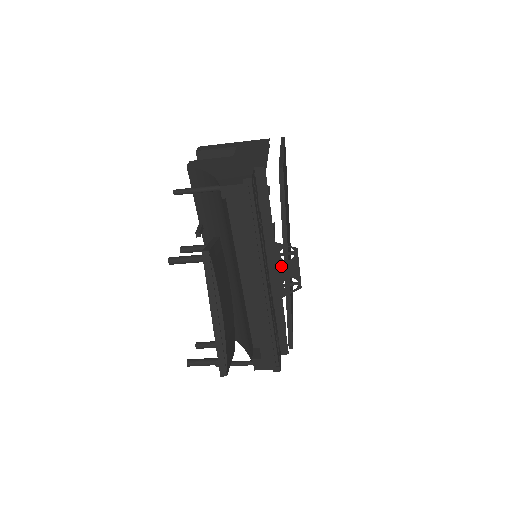
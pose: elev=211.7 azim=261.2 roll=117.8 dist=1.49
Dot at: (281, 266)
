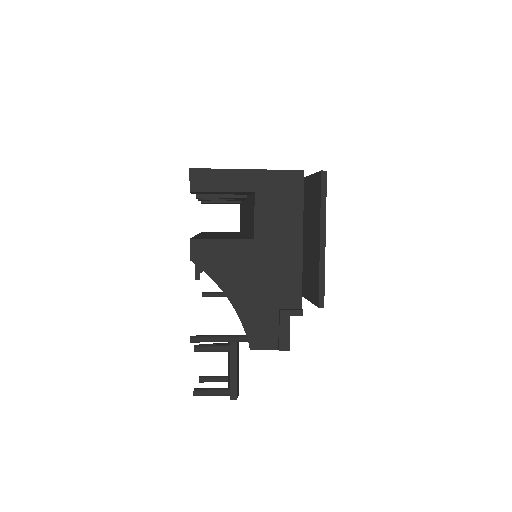
Dot at: occluded
